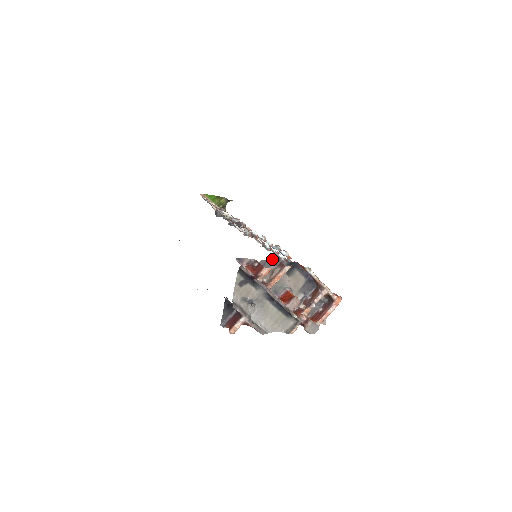
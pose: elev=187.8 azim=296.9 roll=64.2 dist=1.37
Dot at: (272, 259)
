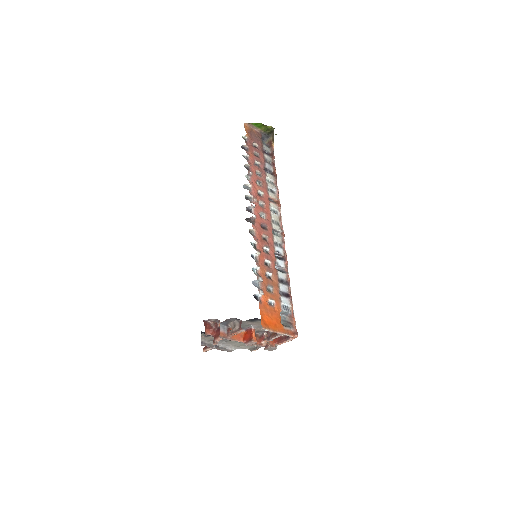
Dot at: occluded
